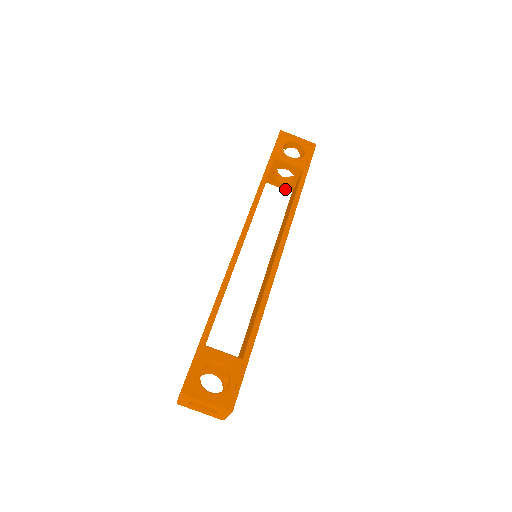
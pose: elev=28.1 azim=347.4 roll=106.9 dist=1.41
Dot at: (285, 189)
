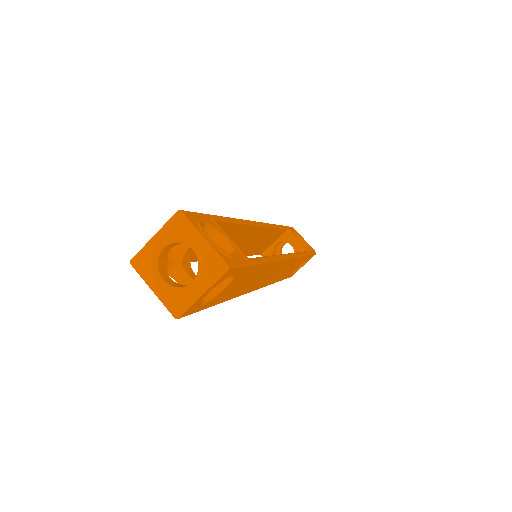
Dot at: occluded
